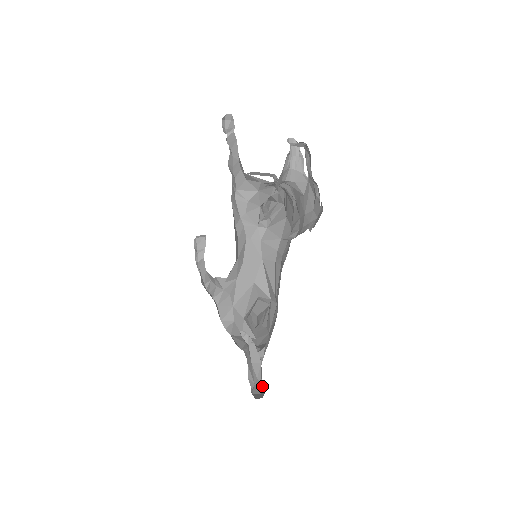
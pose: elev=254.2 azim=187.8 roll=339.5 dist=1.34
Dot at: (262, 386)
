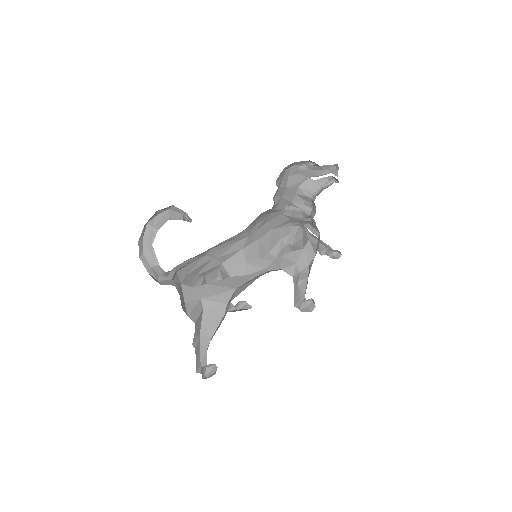
Dot at: occluded
